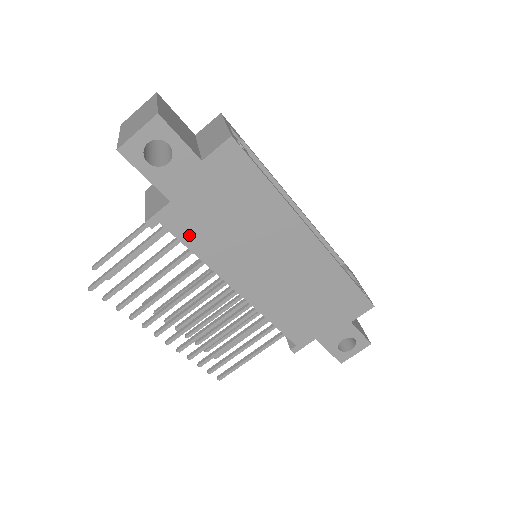
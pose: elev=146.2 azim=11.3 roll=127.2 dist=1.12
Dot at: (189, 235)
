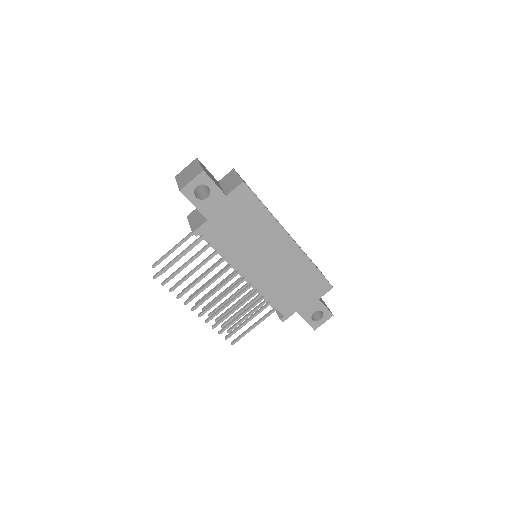
Dot at: (217, 240)
